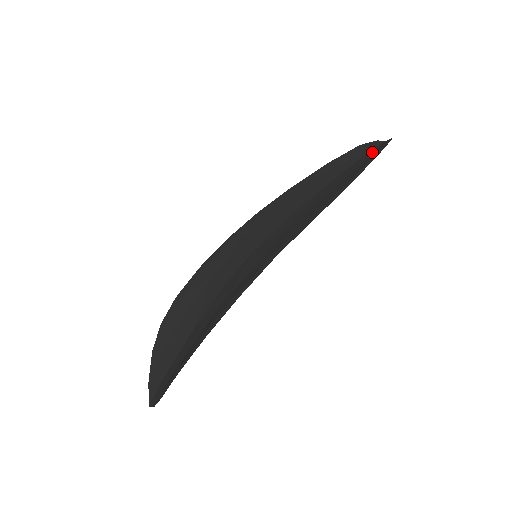
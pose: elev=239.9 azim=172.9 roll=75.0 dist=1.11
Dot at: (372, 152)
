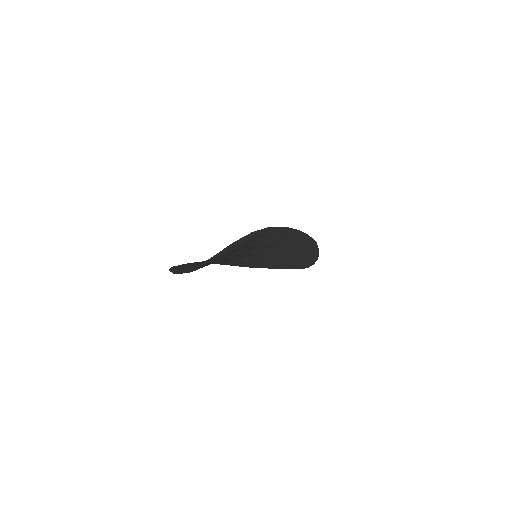
Dot at: occluded
